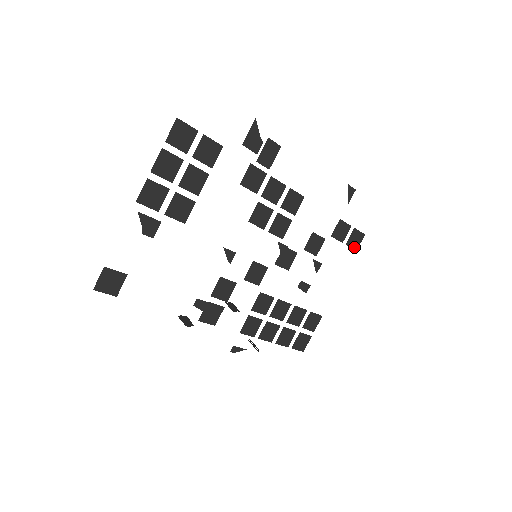
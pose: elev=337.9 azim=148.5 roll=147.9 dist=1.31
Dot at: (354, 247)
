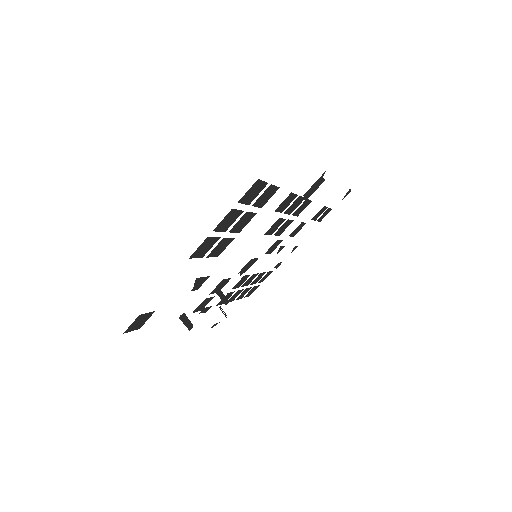
Dot at: (320, 220)
